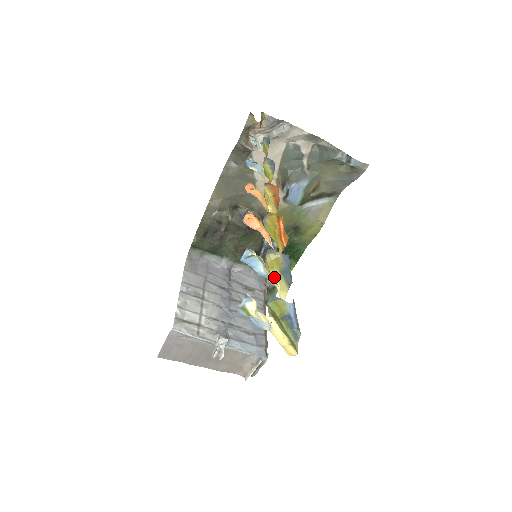
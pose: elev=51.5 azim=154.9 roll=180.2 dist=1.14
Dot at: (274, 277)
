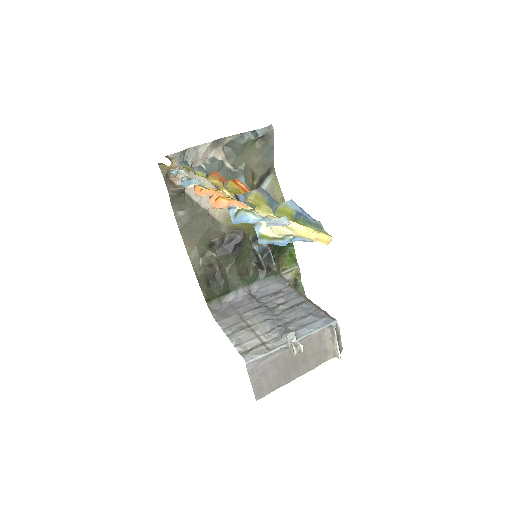
Dot at: (267, 213)
